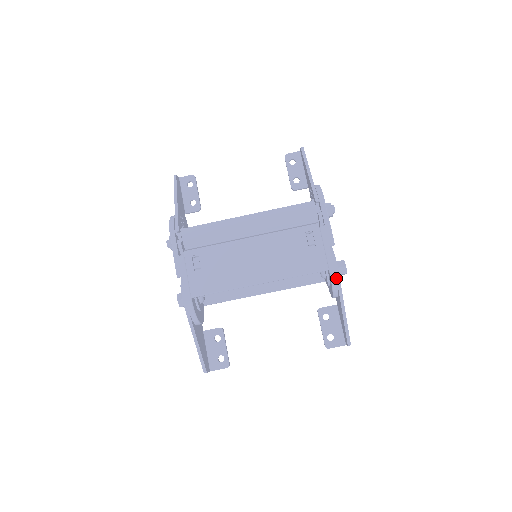
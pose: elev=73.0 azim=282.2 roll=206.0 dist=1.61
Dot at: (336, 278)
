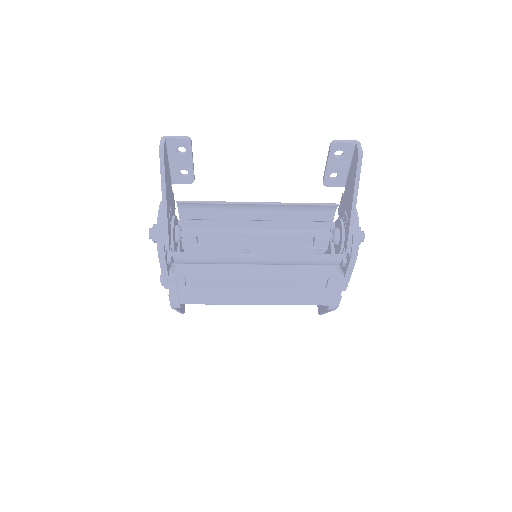
Dot at: (333, 309)
